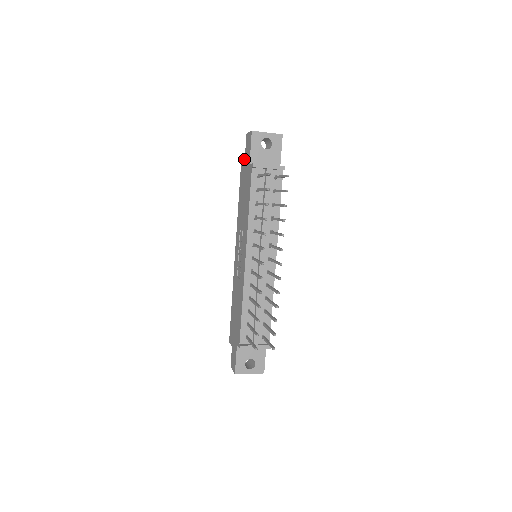
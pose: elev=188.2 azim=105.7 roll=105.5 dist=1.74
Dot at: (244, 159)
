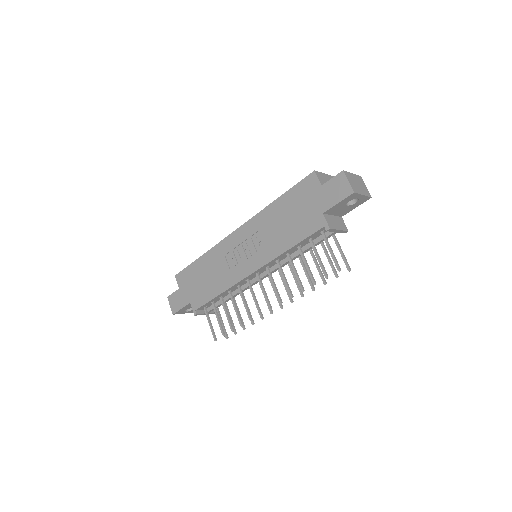
Dot at: (318, 186)
